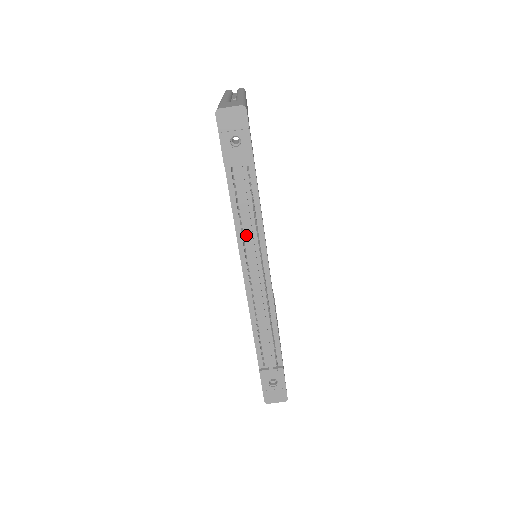
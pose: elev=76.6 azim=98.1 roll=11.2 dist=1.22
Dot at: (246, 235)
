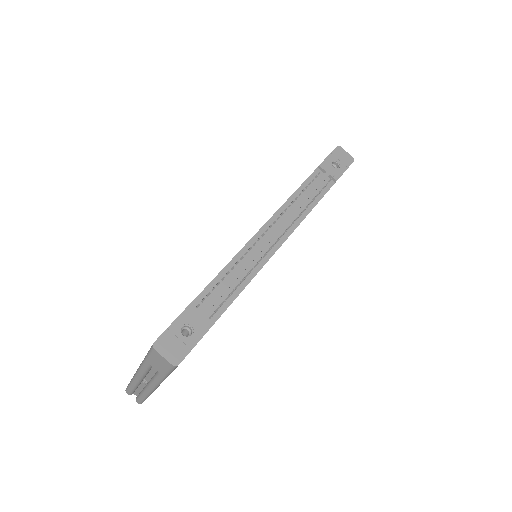
Dot at: (292, 207)
